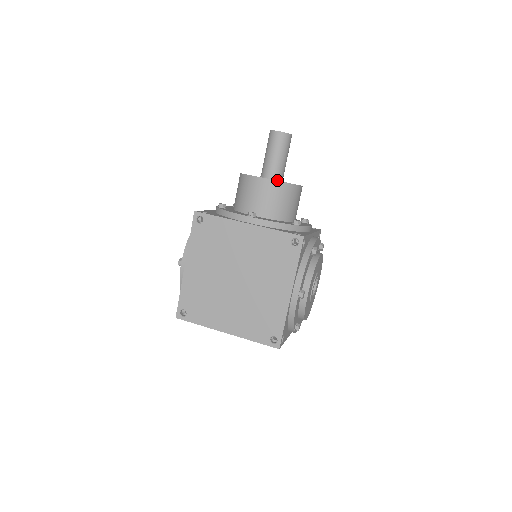
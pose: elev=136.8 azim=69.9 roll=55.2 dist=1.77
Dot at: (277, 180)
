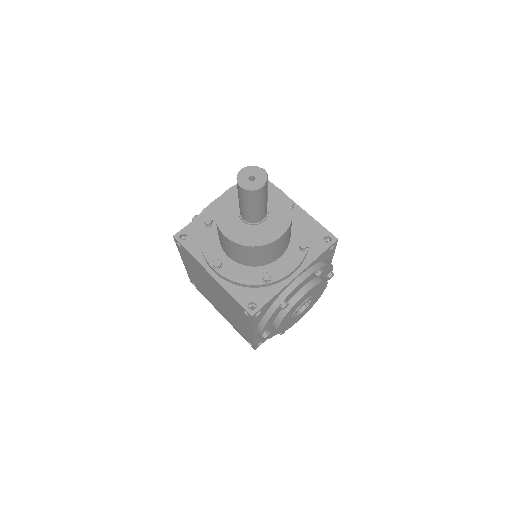
Dot at: (252, 224)
